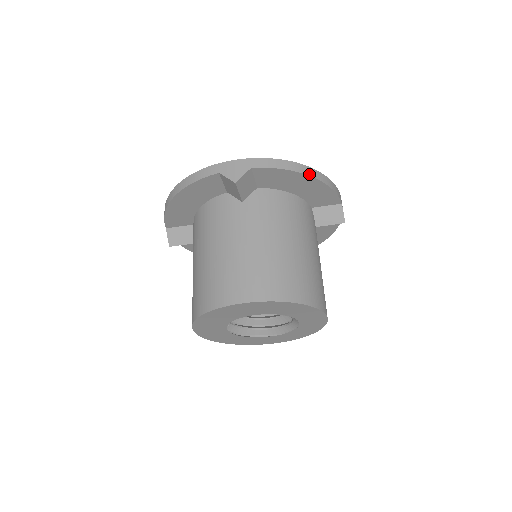
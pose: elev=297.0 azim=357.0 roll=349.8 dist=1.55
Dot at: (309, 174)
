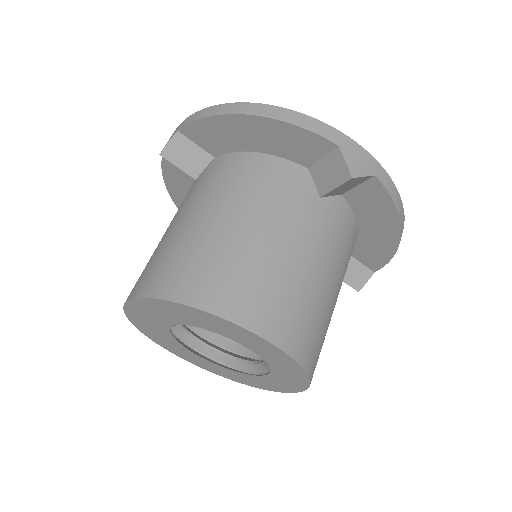
Dot at: (241, 112)
